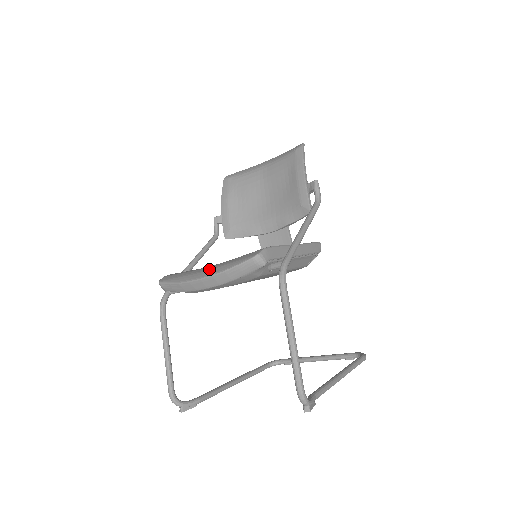
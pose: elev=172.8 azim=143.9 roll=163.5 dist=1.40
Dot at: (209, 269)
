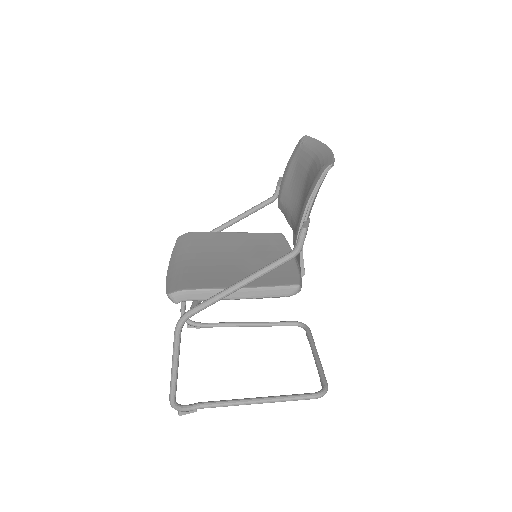
Dot at: (175, 265)
